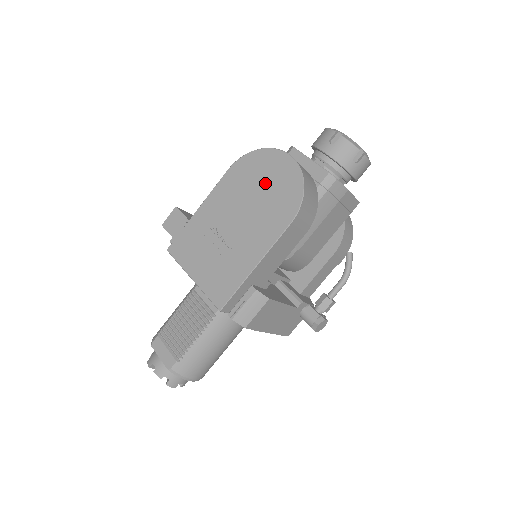
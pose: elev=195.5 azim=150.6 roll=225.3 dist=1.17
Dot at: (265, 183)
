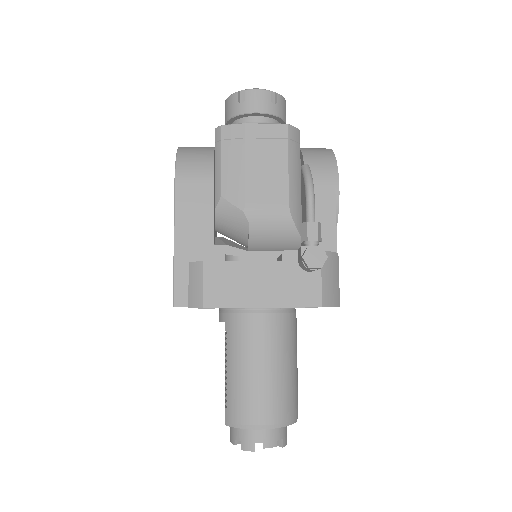
Dot at: occluded
